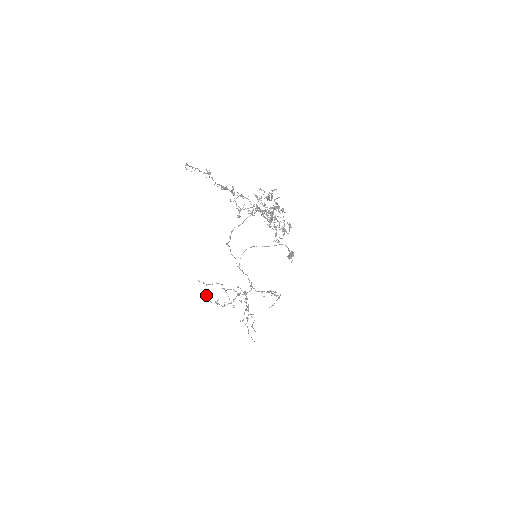
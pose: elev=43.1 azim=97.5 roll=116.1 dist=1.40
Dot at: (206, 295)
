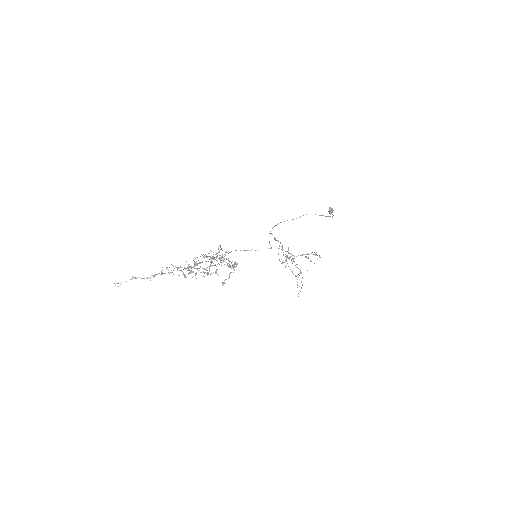
Dot at: occluded
